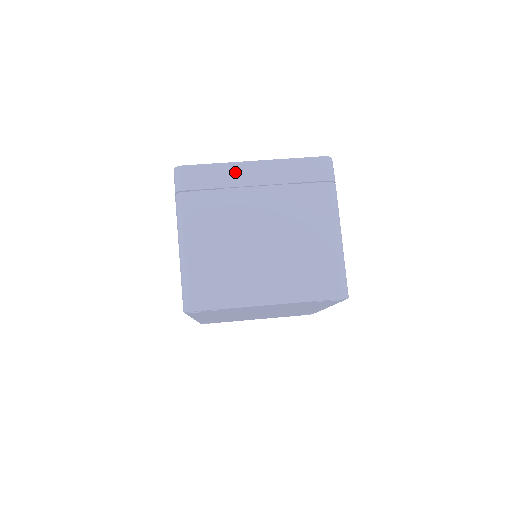
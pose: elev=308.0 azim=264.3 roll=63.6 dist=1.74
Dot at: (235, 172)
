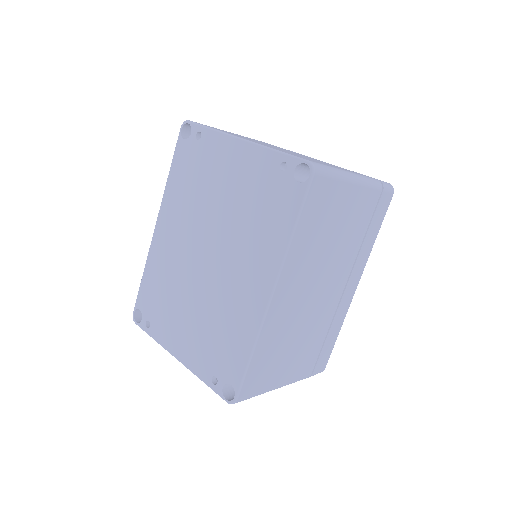
Dot at: occluded
